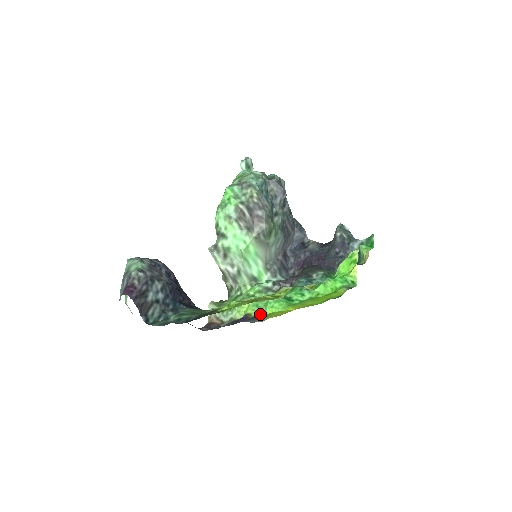
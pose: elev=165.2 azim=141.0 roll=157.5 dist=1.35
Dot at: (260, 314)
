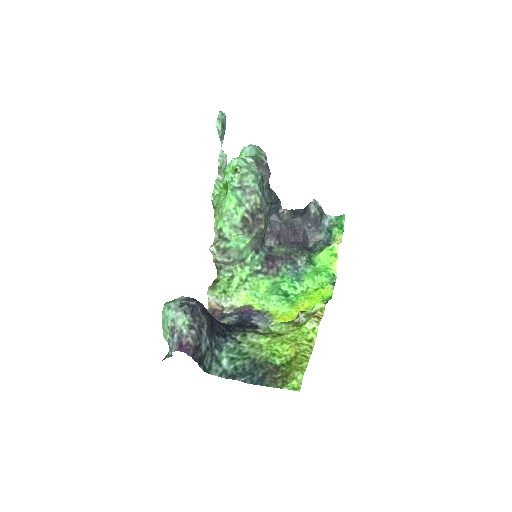
Dot at: (263, 309)
